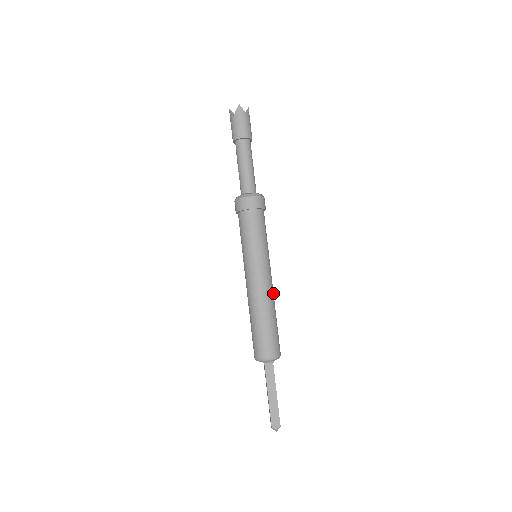
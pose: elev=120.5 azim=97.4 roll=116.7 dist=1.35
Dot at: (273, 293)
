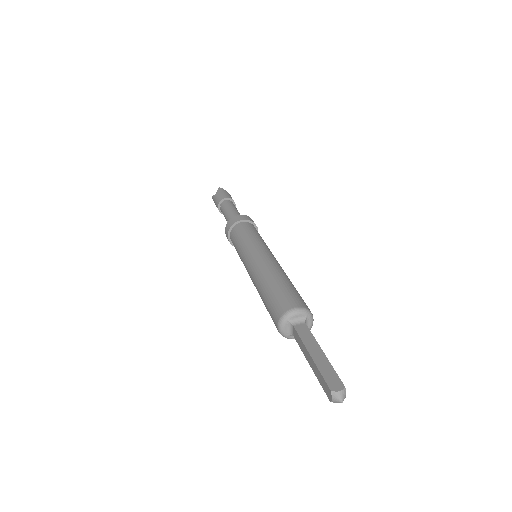
Dot at: occluded
